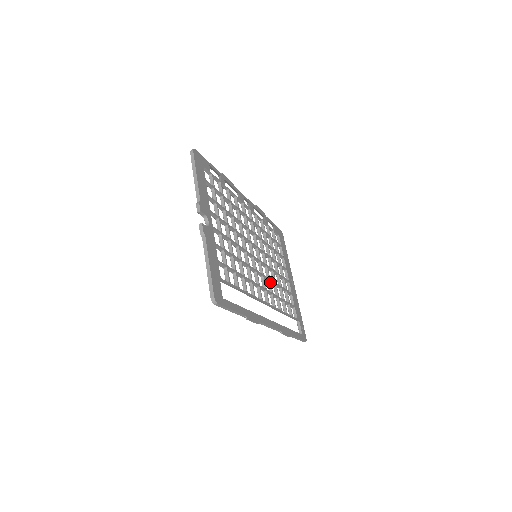
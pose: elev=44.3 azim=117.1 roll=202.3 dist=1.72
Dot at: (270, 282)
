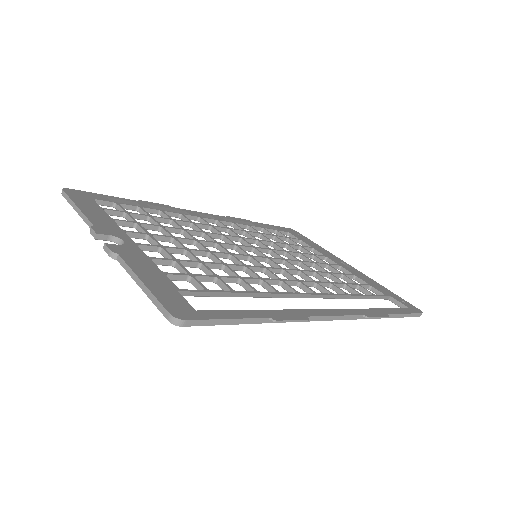
Dot at: (301, 273)
